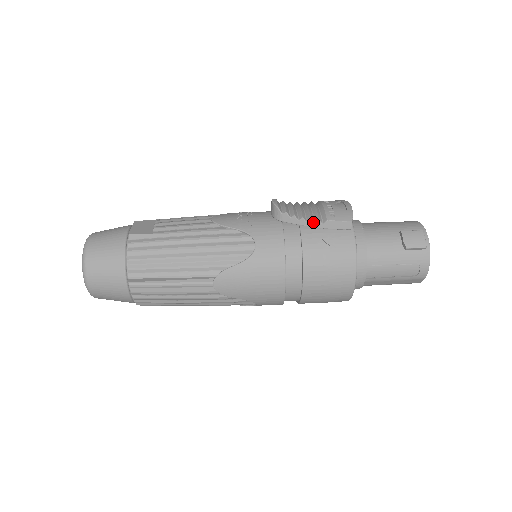
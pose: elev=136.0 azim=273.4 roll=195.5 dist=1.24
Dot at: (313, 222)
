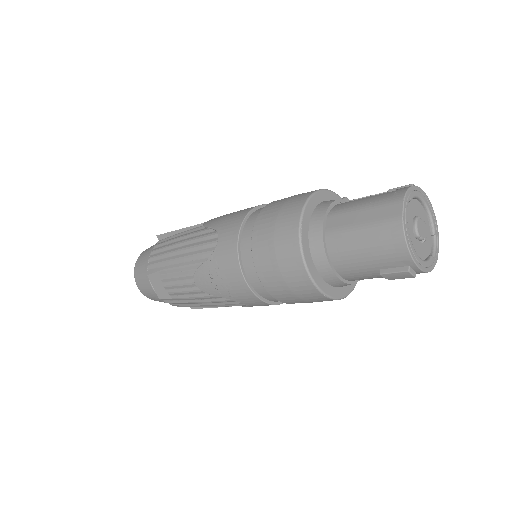
Dot at: occluded
